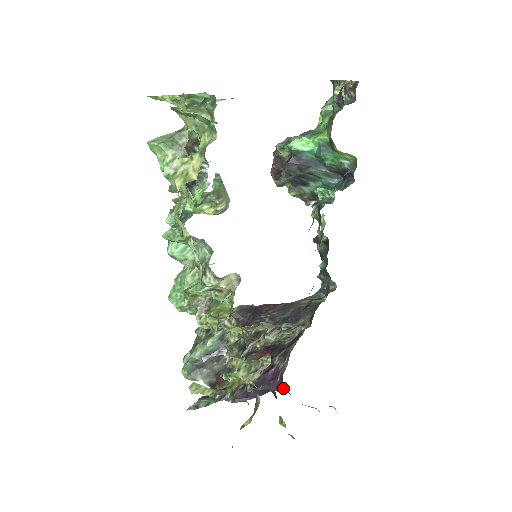
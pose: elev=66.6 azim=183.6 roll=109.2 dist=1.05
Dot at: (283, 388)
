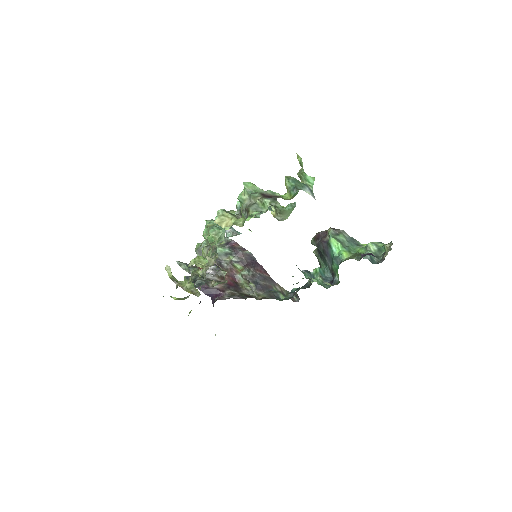
Dot at: occluded
